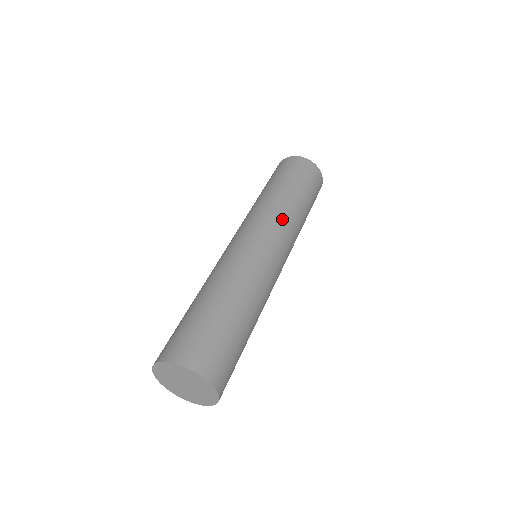
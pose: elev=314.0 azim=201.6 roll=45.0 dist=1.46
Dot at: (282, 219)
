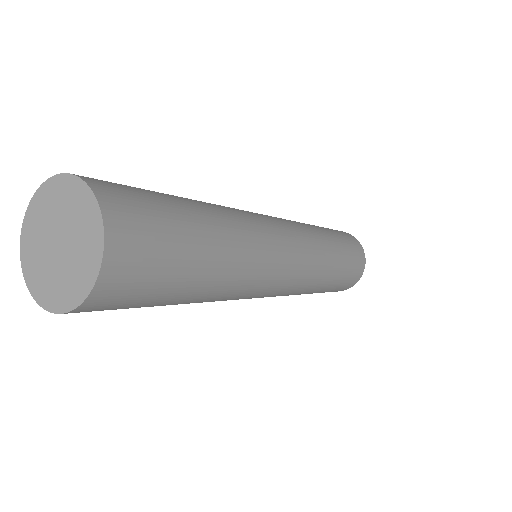
Dot at: occluded
